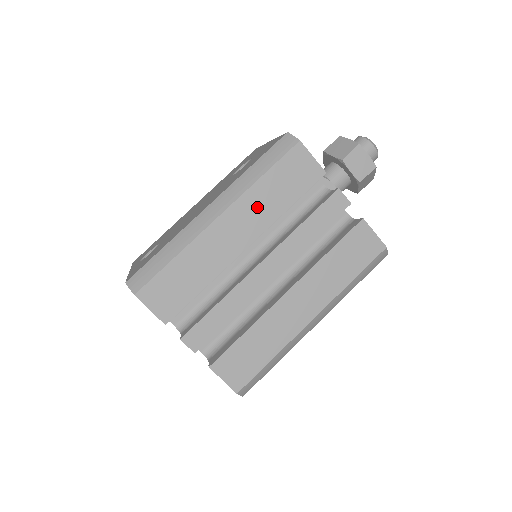
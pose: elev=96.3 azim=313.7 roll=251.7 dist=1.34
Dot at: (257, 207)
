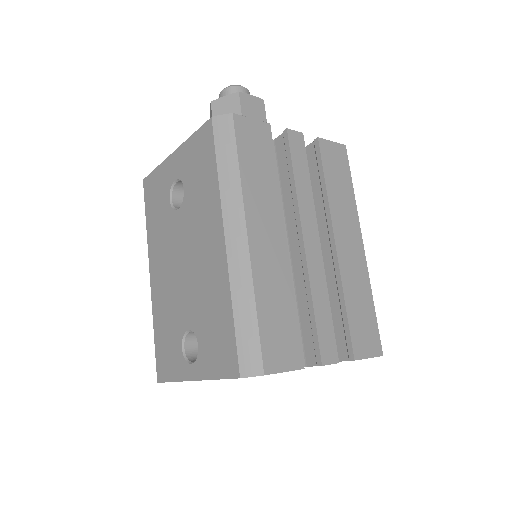
Dot at: (261, 199)
